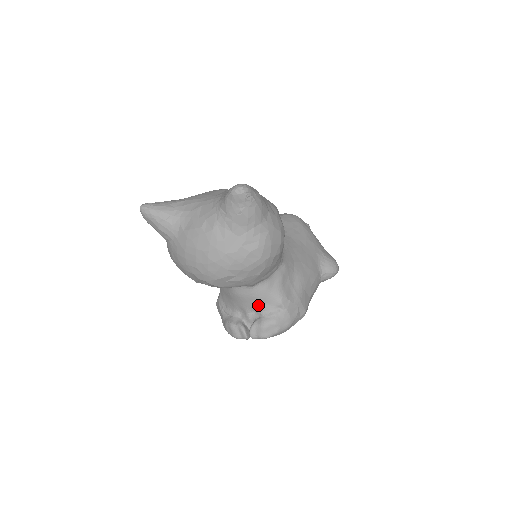
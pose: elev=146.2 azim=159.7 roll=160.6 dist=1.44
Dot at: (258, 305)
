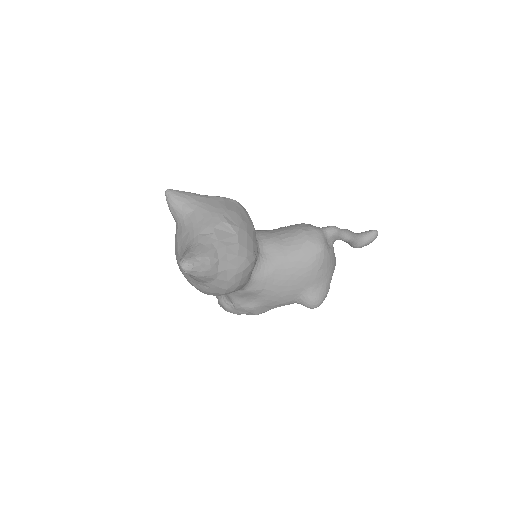
Dot at: occluded
